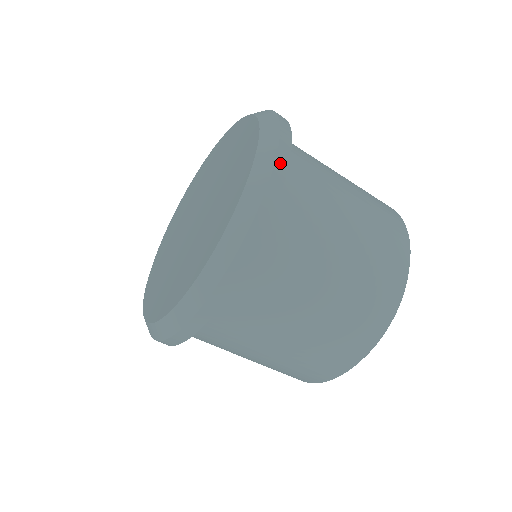
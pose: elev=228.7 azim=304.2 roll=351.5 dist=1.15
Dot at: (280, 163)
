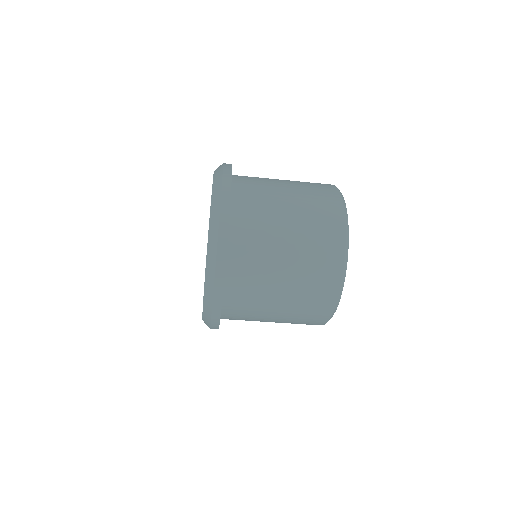
Dot at: (222, 230)
